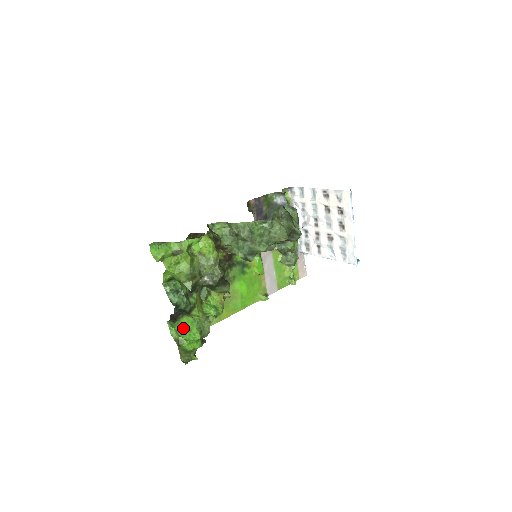
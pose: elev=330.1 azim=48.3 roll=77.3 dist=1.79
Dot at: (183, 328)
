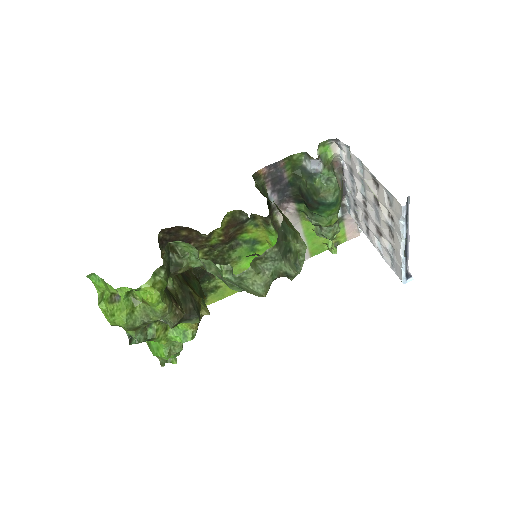
Dot at: (151, 344)
